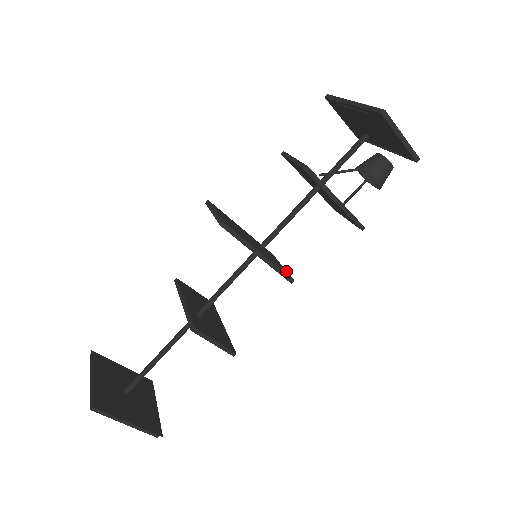
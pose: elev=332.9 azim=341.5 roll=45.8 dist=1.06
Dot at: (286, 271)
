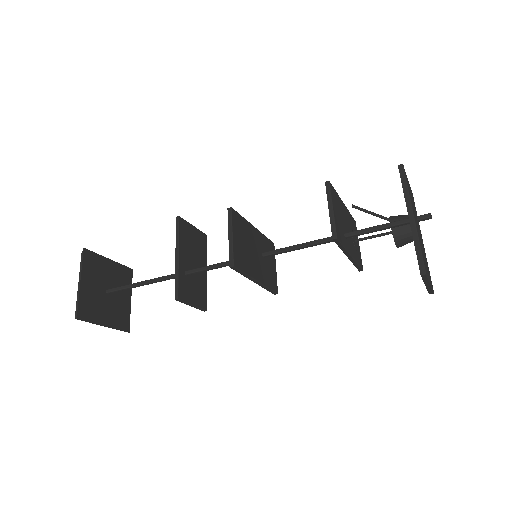
Dot at: (276, 279)
